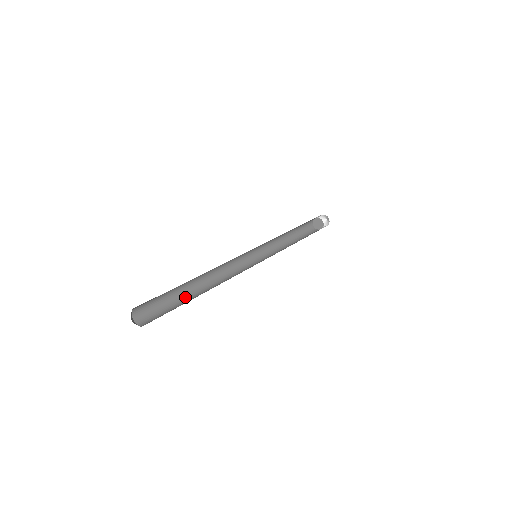
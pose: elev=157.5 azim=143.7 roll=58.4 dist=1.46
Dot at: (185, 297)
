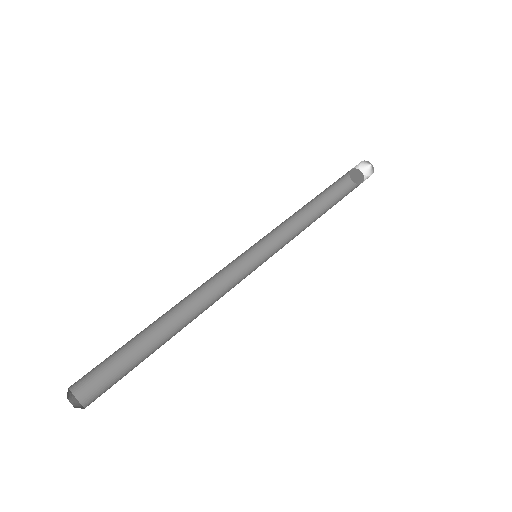
Dot at: (155, 348)
